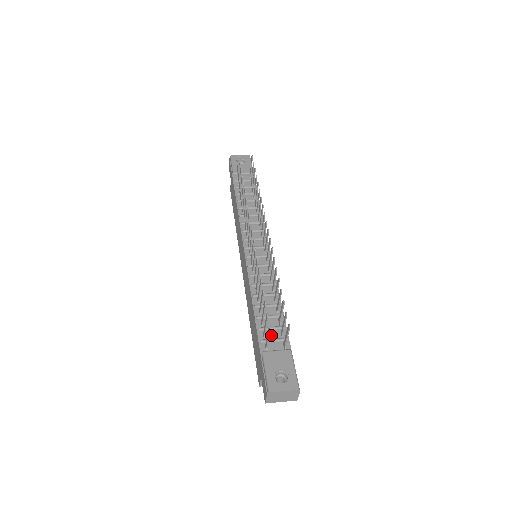
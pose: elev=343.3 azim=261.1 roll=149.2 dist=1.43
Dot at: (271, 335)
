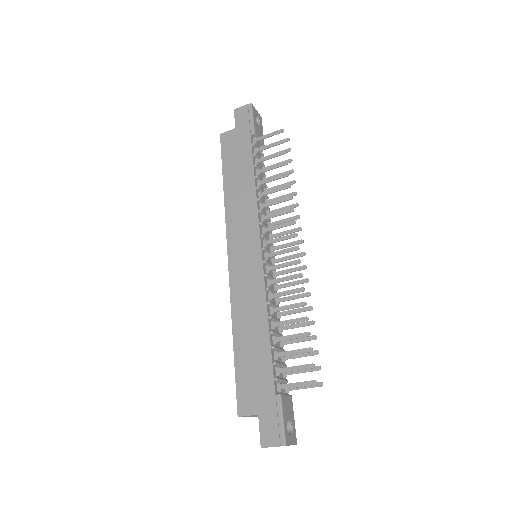
Dot at: occluded
